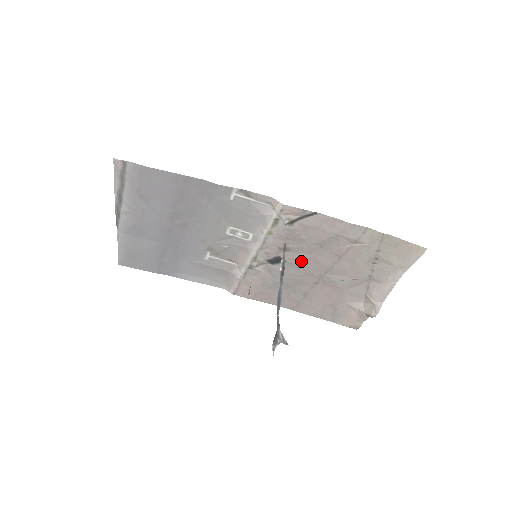
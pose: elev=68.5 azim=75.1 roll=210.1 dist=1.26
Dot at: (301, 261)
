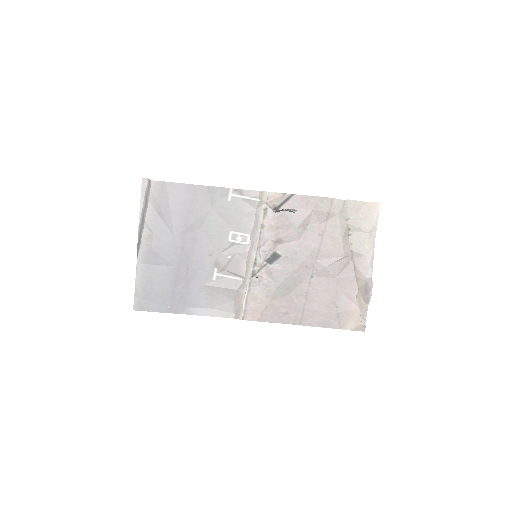
Dot at: (293, 251)
